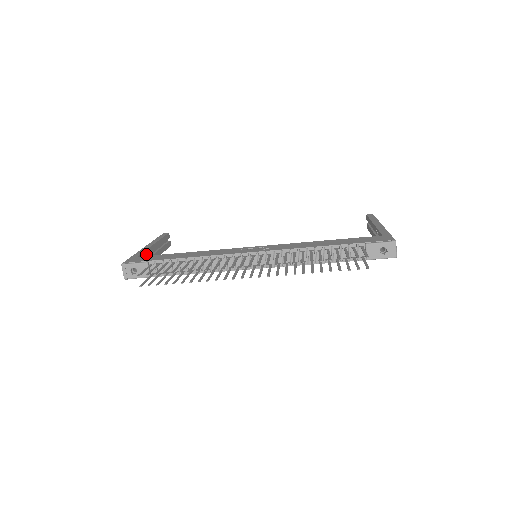
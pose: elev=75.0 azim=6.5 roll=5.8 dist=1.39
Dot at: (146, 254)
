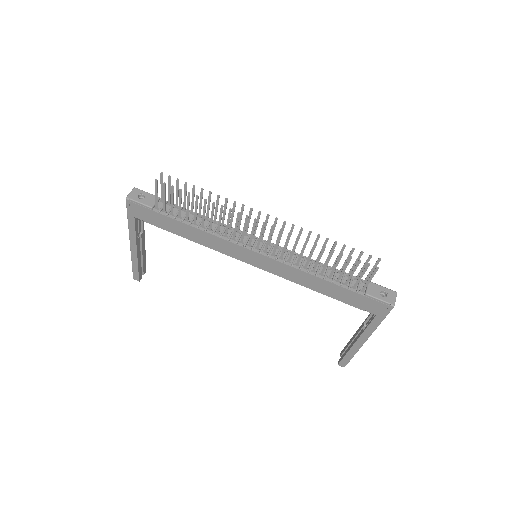
Dot at: (139, 229)
